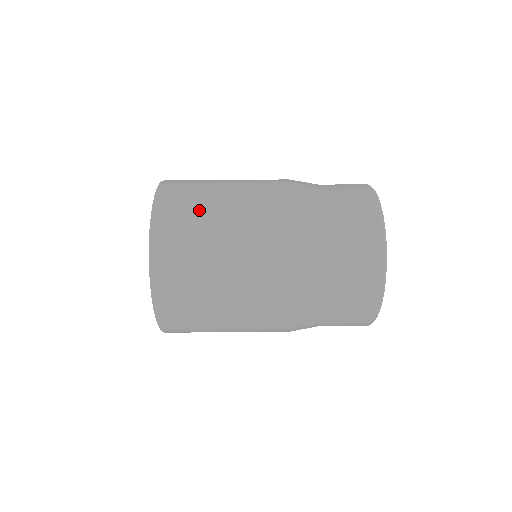
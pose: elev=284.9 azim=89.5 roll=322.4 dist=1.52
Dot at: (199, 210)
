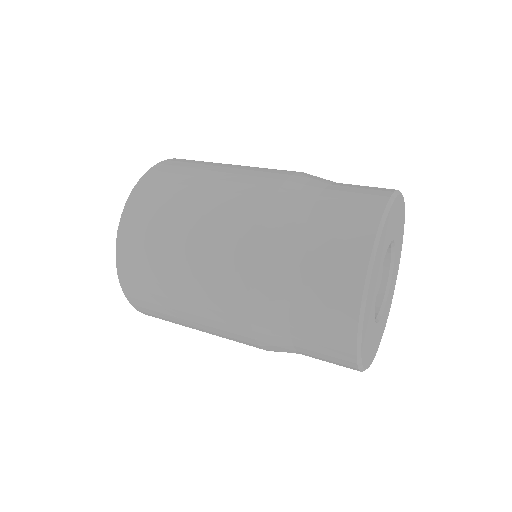
Dot at: (200, 166)
